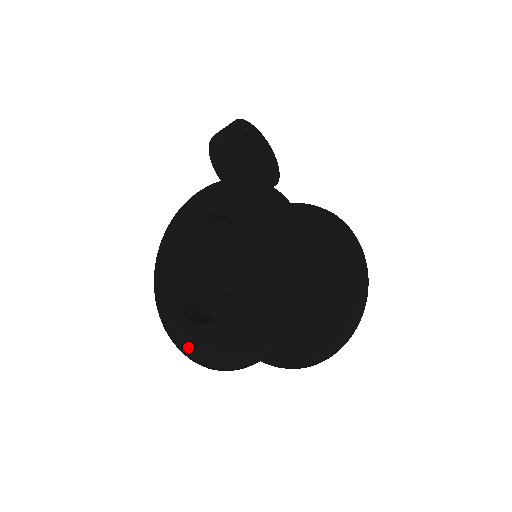
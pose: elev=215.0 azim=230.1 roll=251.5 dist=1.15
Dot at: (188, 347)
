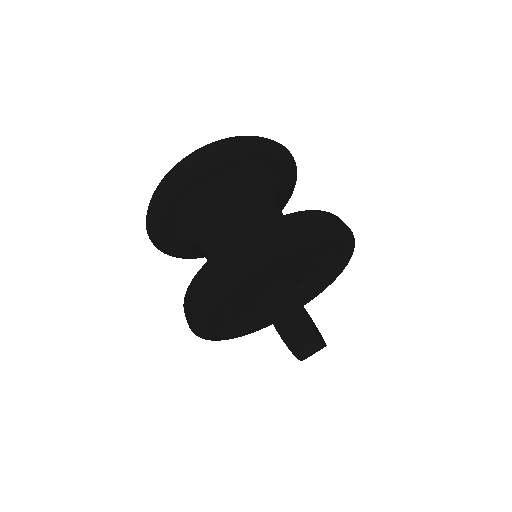
Dot at: occluded
